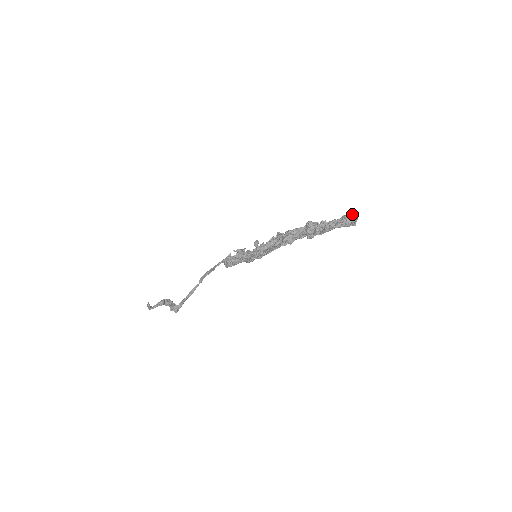
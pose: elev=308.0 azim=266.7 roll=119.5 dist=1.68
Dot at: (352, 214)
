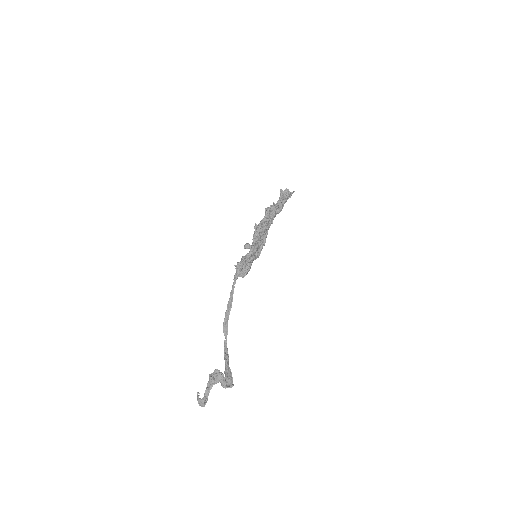
Dot at: (283, 192)
